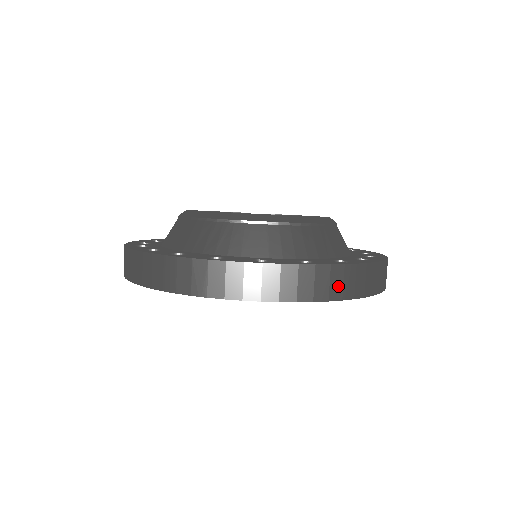
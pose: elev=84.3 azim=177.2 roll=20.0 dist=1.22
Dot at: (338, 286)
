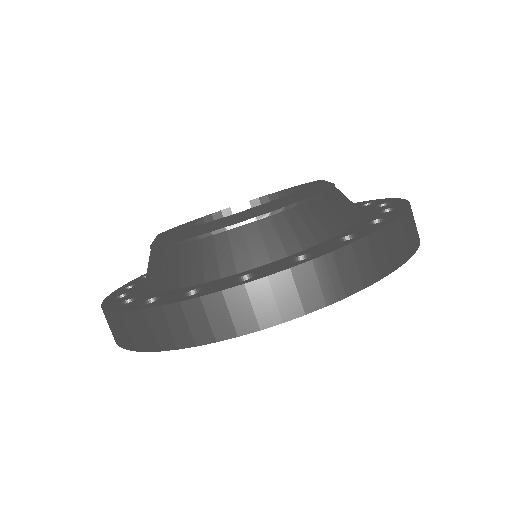
Dot at: occluded
